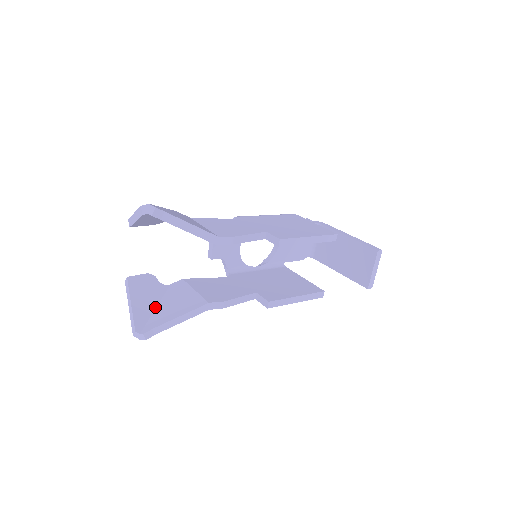
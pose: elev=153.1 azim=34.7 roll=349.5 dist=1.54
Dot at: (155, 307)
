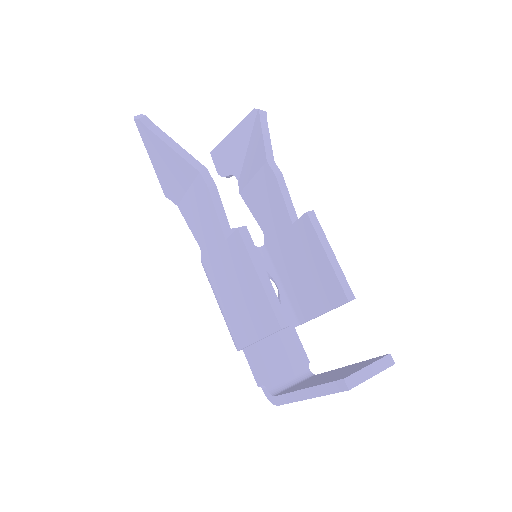
Dot at: occluded
